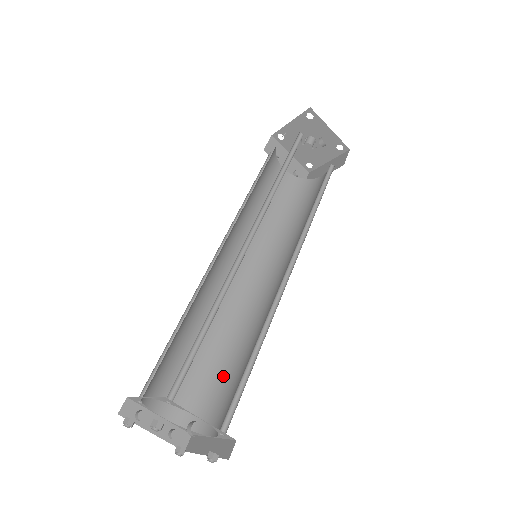
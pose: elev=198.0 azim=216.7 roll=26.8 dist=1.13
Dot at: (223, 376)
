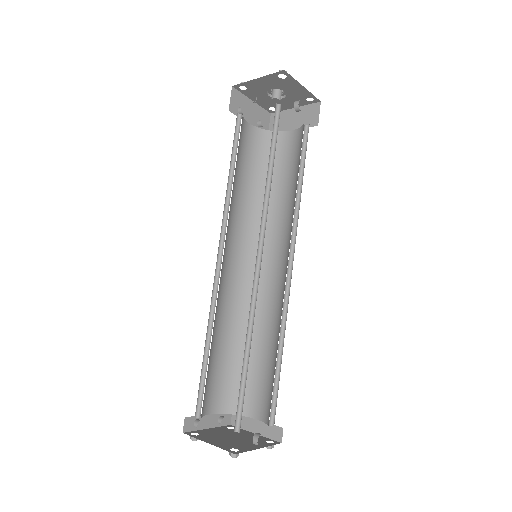
Dot at: (248, 365)
